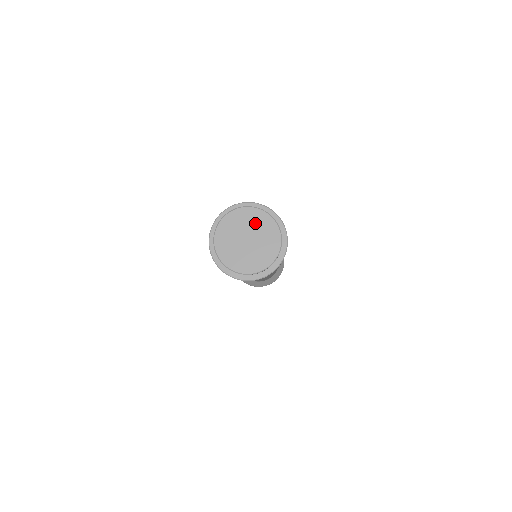
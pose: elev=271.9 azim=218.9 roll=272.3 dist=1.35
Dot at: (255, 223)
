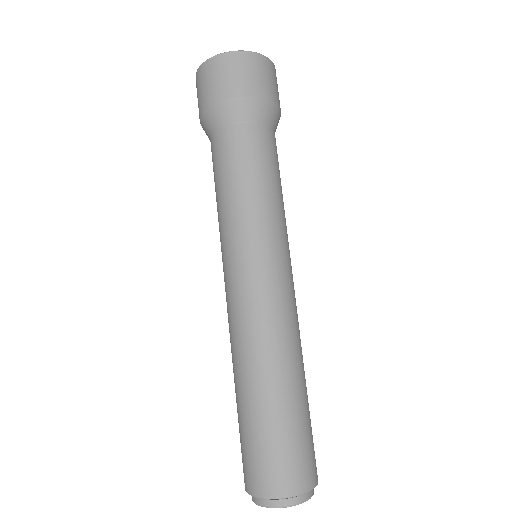
Dot at: occluded
